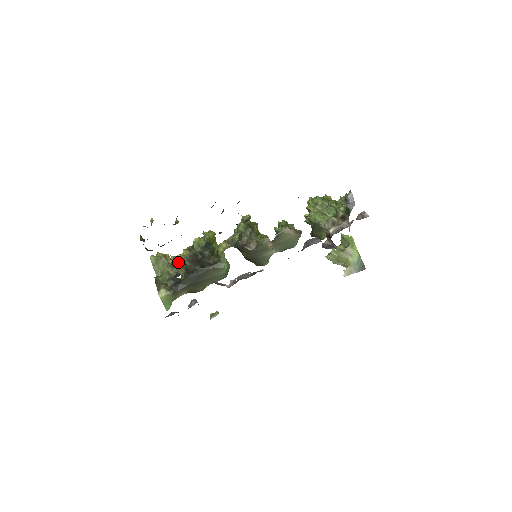
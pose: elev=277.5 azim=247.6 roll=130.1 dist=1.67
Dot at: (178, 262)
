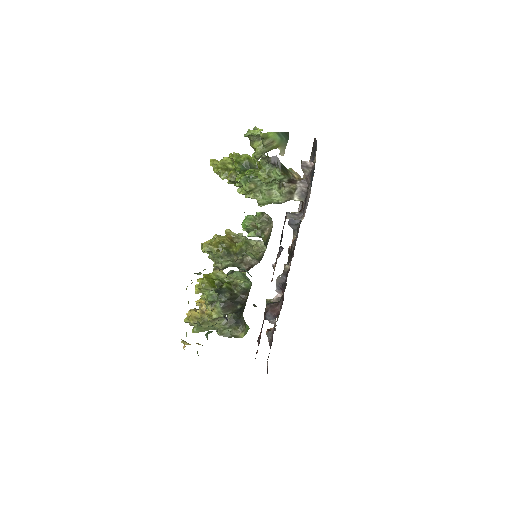
Dot at: occluded
